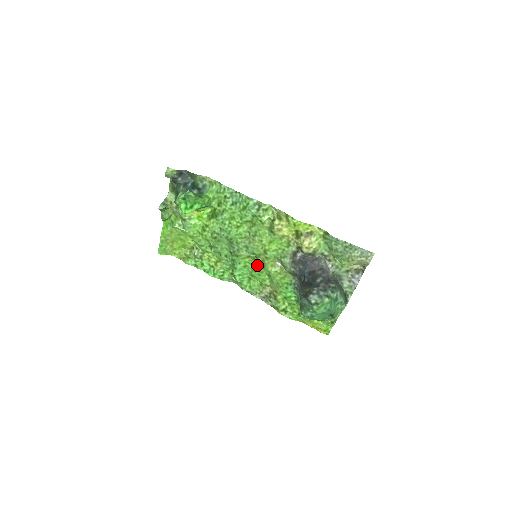
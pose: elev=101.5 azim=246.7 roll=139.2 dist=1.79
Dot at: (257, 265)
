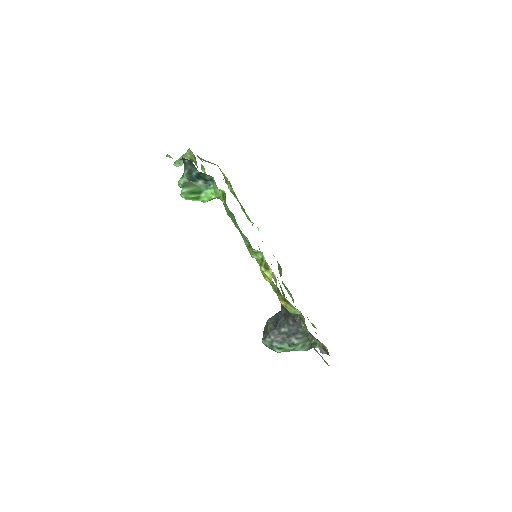
Dot at: occluded
